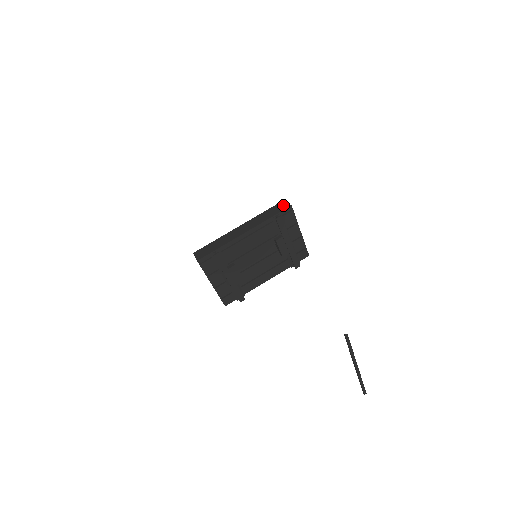
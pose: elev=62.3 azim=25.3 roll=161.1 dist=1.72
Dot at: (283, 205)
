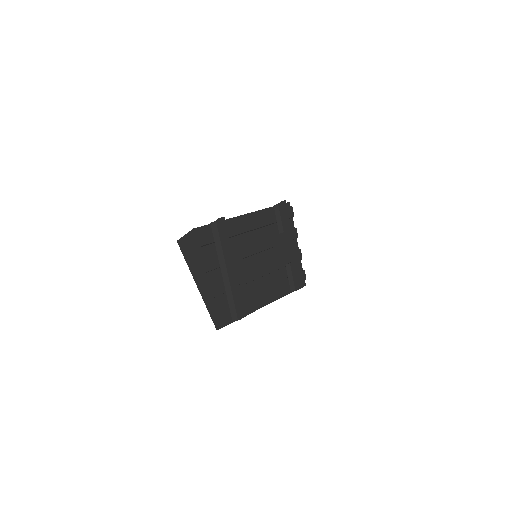
Dot at: occluded
